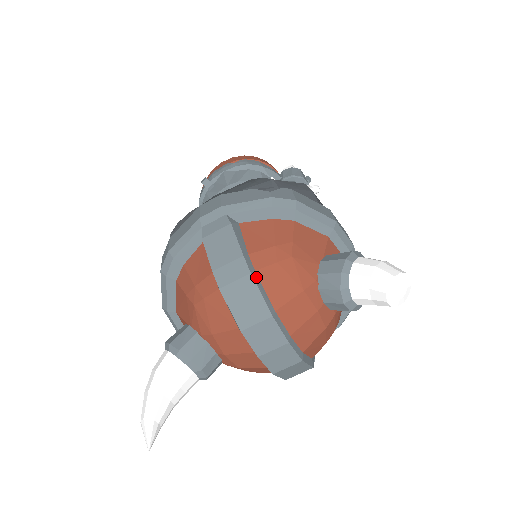
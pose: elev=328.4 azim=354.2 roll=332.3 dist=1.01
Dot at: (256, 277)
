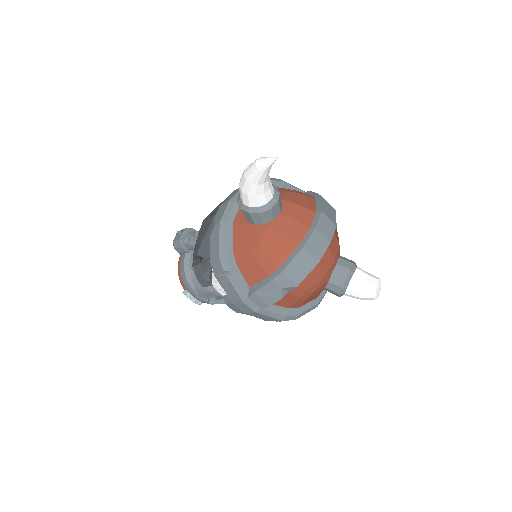
Dot at: occluded
